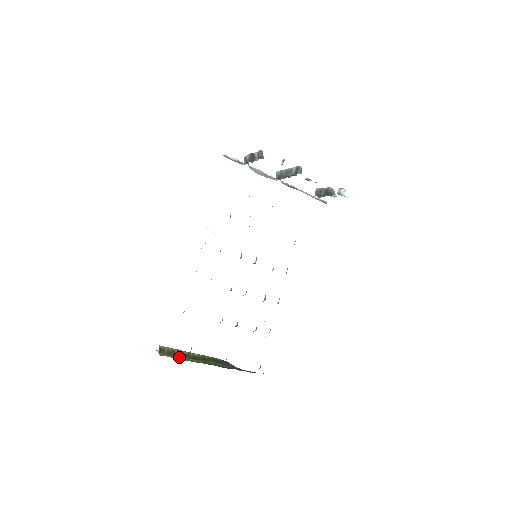
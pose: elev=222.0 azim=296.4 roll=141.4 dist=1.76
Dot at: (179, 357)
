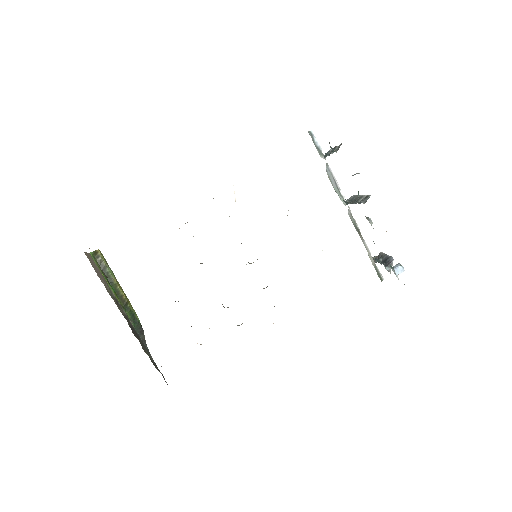
Dot at: (103, 276)
